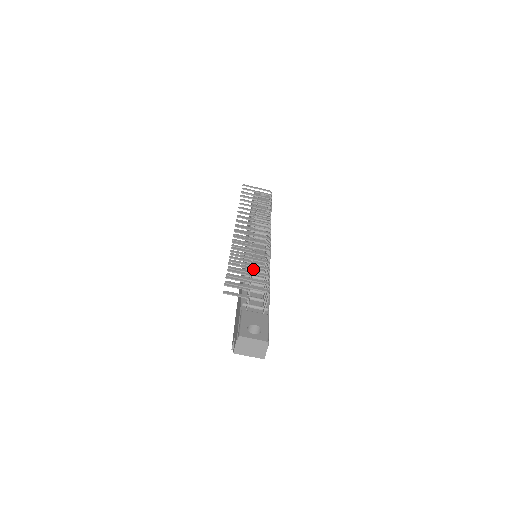
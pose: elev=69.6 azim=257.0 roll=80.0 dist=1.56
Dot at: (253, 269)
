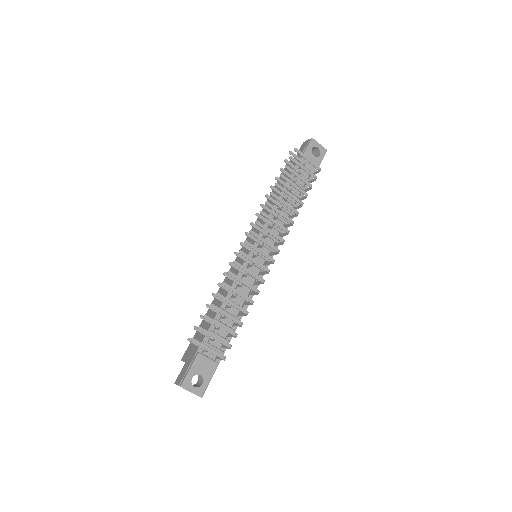
Dot at: occluded
